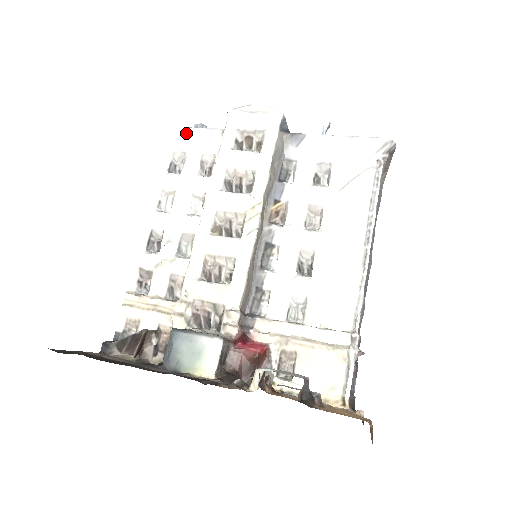
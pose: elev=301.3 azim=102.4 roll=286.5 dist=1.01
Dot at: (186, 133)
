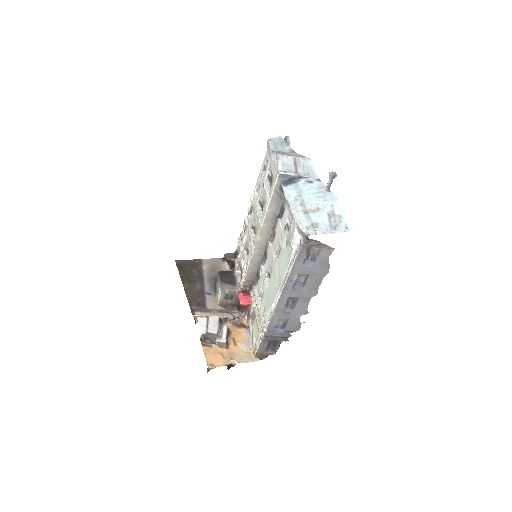
Dot at: (269, 149)
